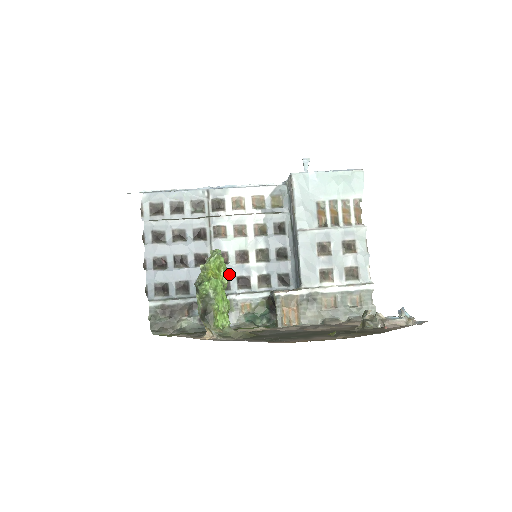
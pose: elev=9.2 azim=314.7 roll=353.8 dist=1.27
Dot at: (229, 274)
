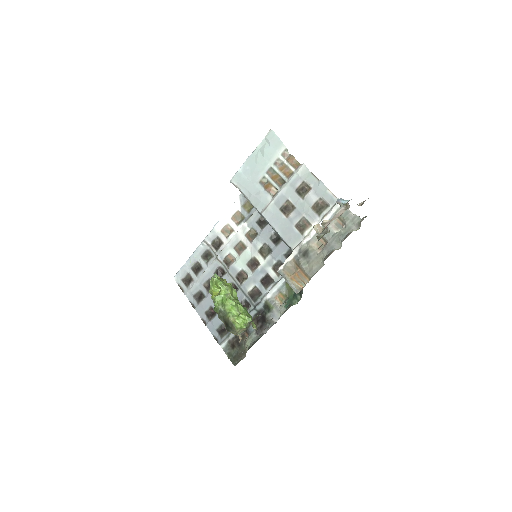
Dot at: (253, 284)
